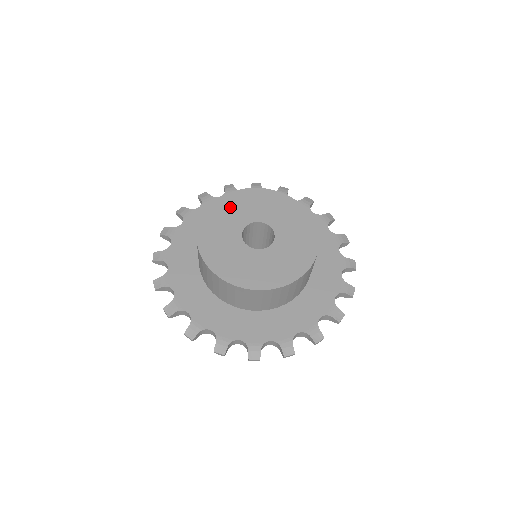
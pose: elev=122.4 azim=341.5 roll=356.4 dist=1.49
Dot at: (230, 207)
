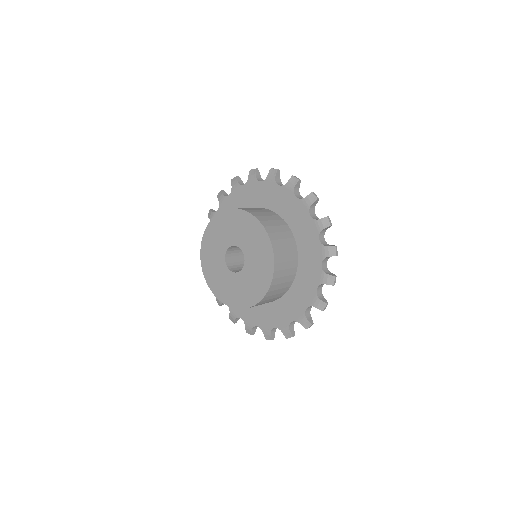
Dot at: (209, 253)
